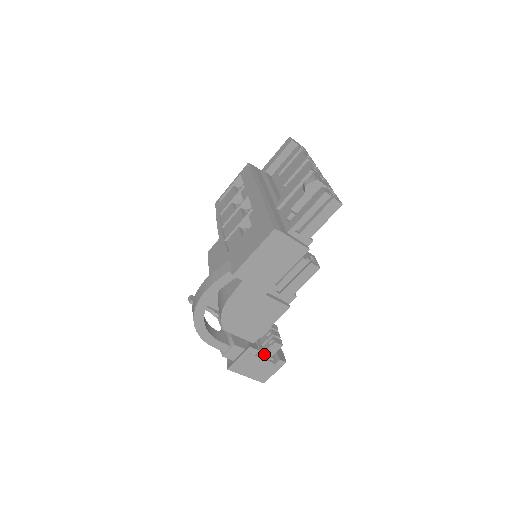
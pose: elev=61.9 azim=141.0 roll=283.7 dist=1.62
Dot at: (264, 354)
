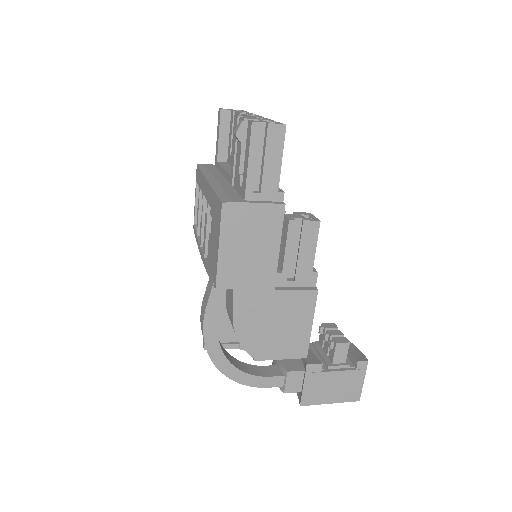
Dot at: (333, 365)
